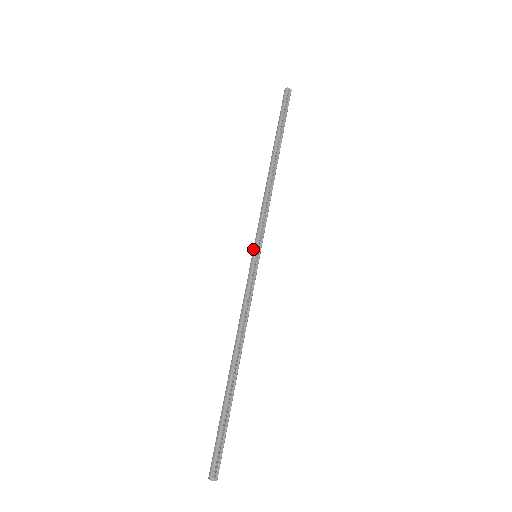
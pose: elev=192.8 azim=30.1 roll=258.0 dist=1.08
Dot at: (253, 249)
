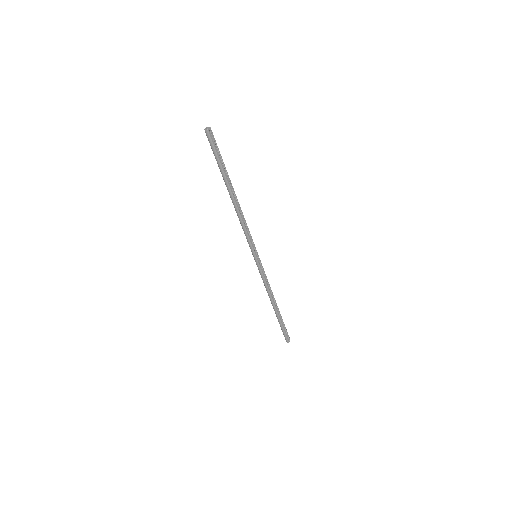
Dot at: (253, 255)
